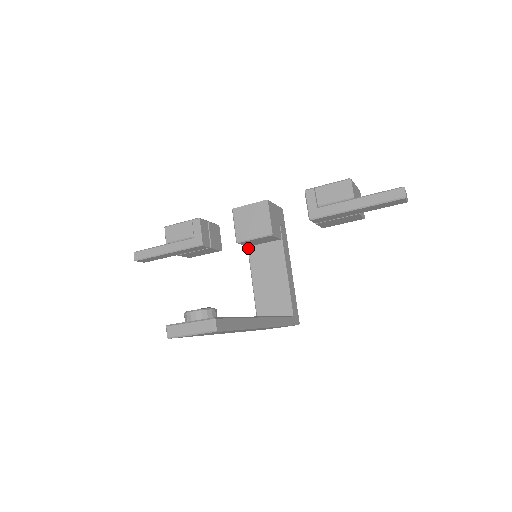
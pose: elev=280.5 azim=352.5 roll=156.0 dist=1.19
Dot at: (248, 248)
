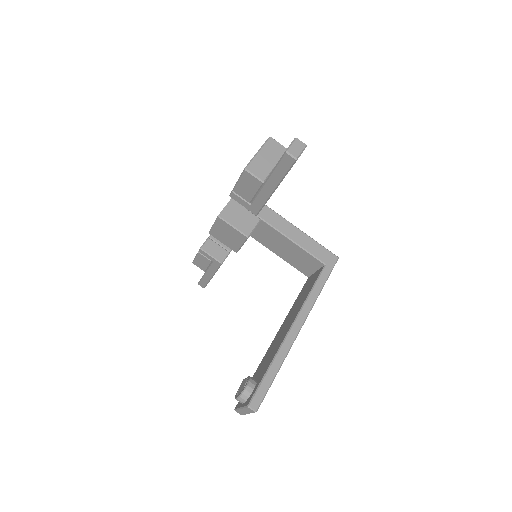
Dot at: occluded
